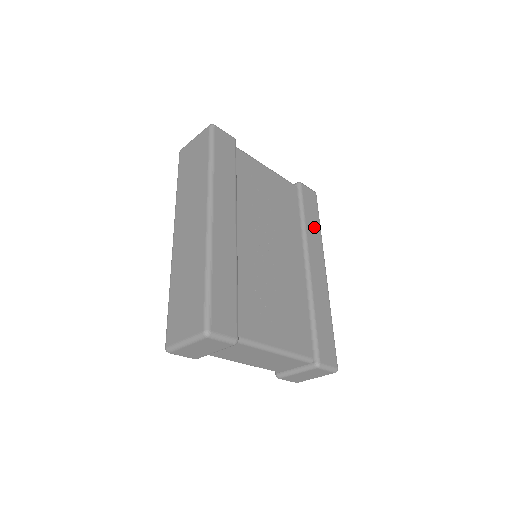
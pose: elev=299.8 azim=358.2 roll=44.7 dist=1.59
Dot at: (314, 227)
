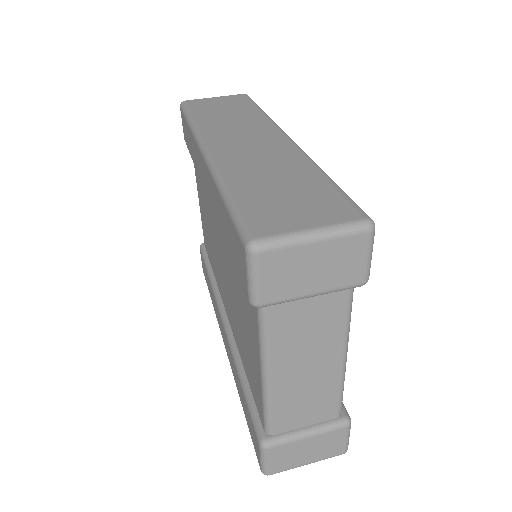
Dot at: occluded
